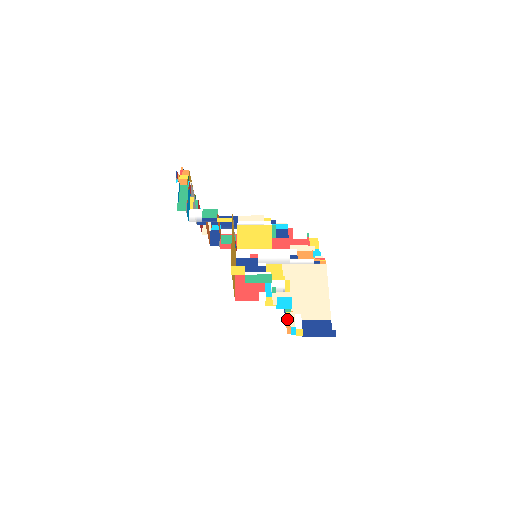
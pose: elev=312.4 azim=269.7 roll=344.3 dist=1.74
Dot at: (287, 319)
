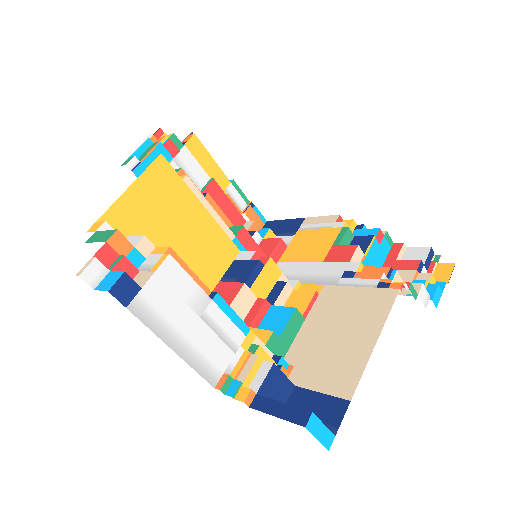
Dot at: (238, 363)
